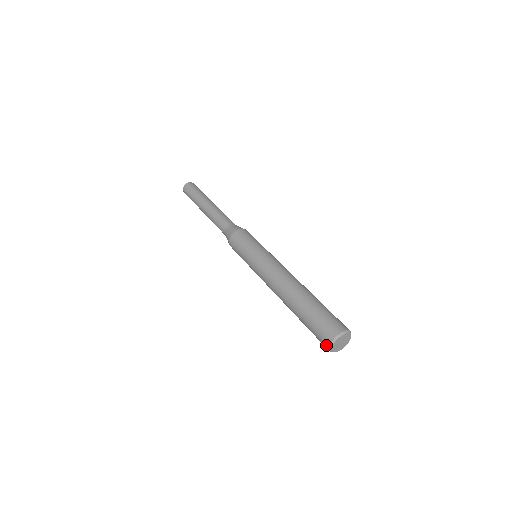
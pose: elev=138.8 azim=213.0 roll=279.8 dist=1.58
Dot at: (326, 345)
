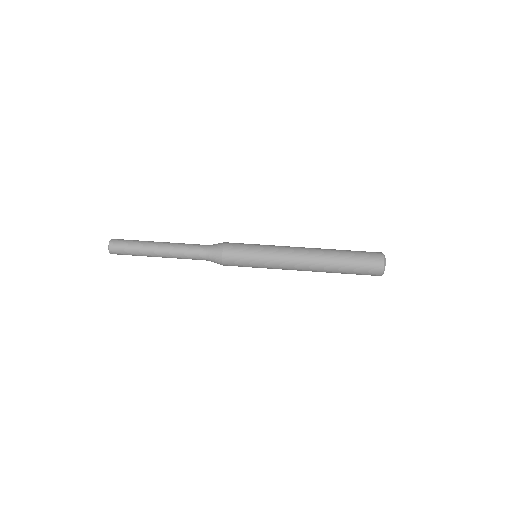
Dot at: (379, 274)
